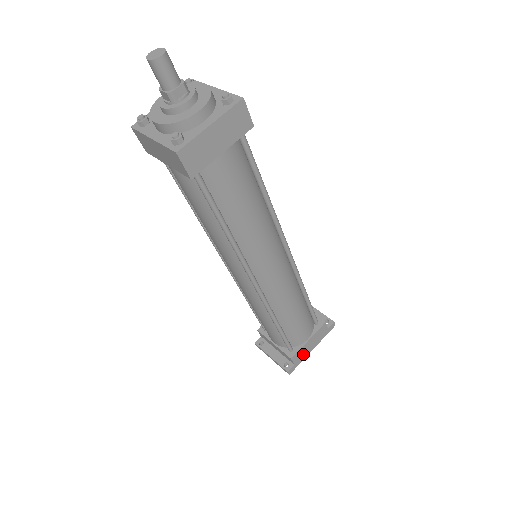
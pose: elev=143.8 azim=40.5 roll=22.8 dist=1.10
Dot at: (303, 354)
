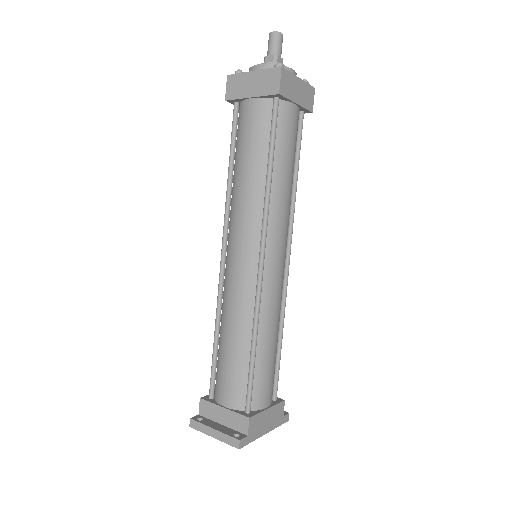
Dot at: (258, 428)
